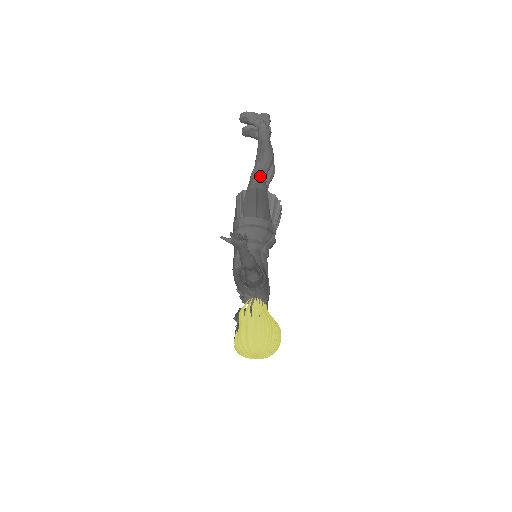
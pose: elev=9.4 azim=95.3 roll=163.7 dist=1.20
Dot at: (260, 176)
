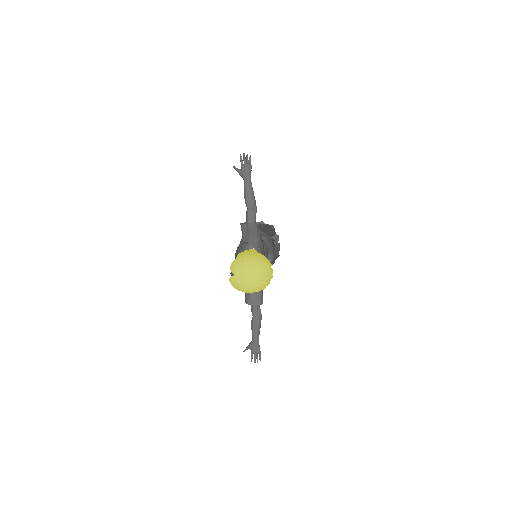
Dot at: occluded
